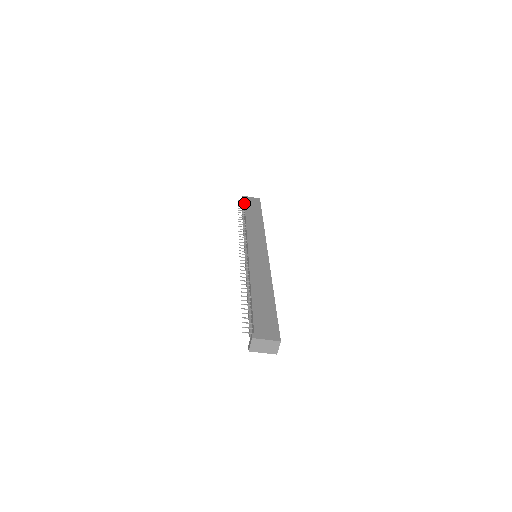
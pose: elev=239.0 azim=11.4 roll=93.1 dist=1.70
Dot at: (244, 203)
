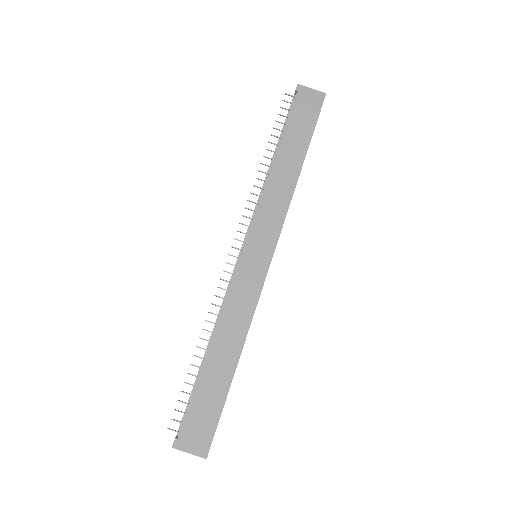
Dot at: (290, 110)
